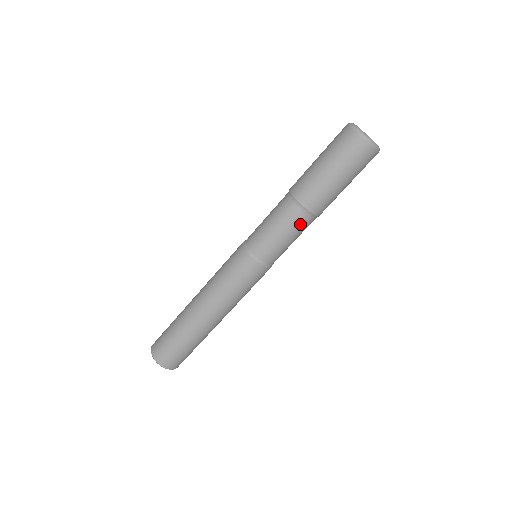
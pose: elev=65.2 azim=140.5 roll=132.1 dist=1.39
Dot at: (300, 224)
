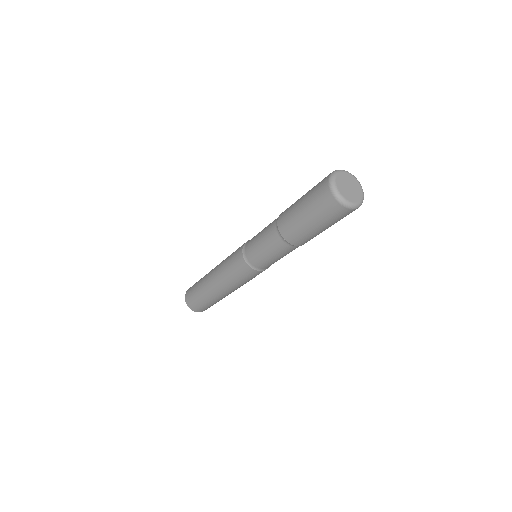
Dot at: occluded
